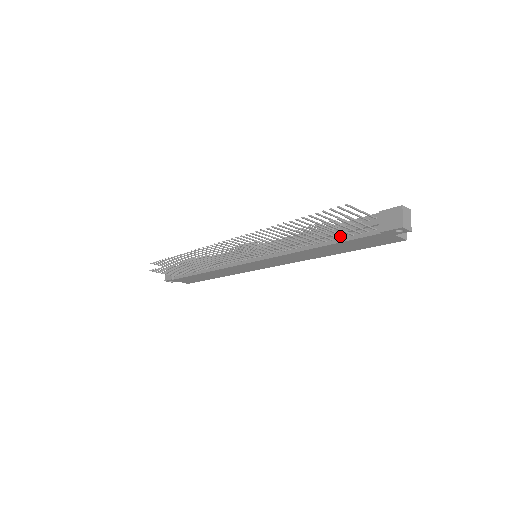
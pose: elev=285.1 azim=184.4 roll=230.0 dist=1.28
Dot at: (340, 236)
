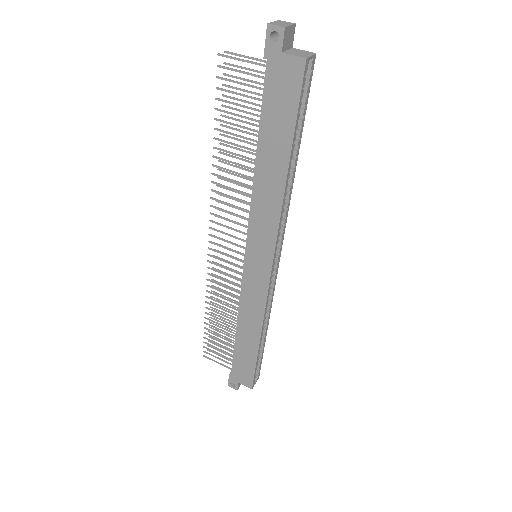
Dot at: (263, 119)
